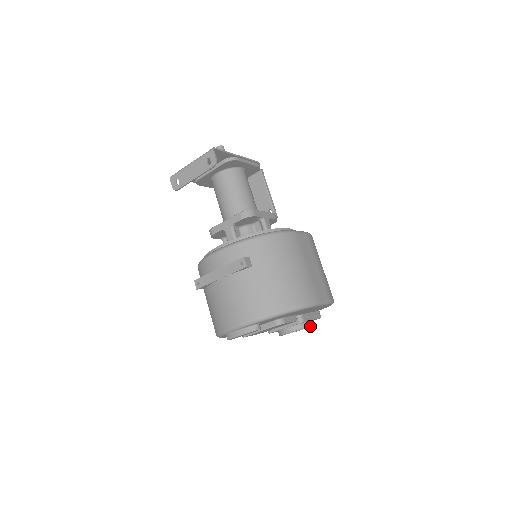
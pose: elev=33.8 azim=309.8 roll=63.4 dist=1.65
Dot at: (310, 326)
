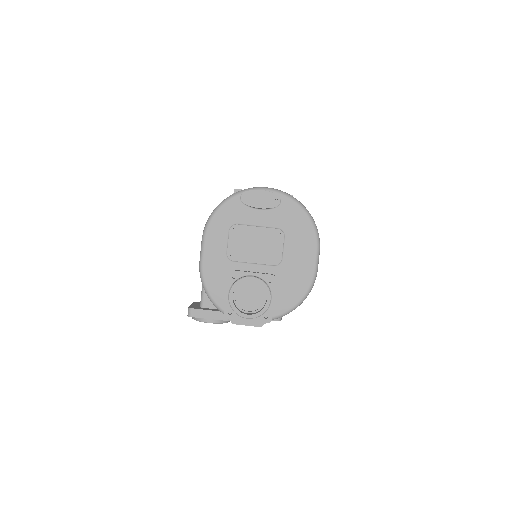
Dot at: (268, 300)
